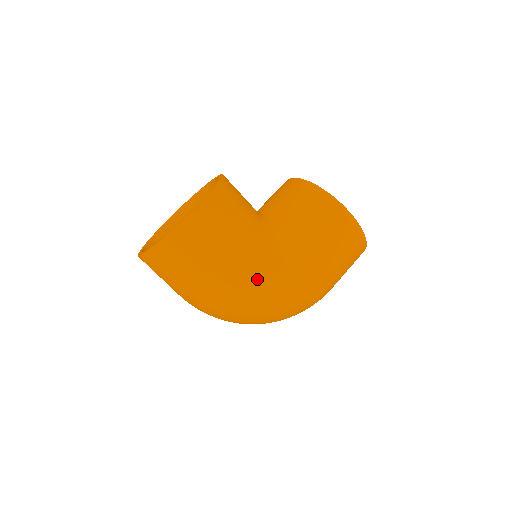
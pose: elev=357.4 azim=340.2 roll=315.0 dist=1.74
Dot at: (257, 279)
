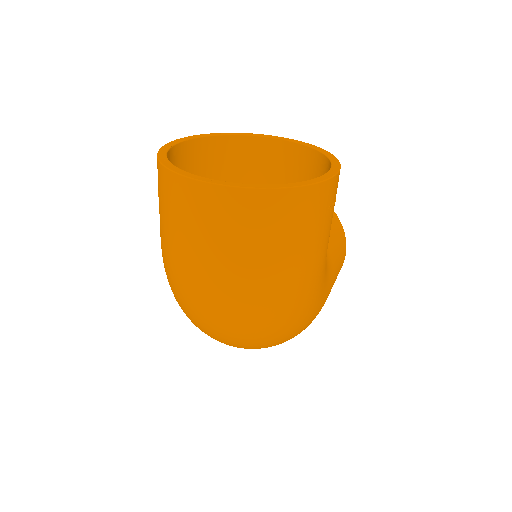
Dot at: (318, 291)
